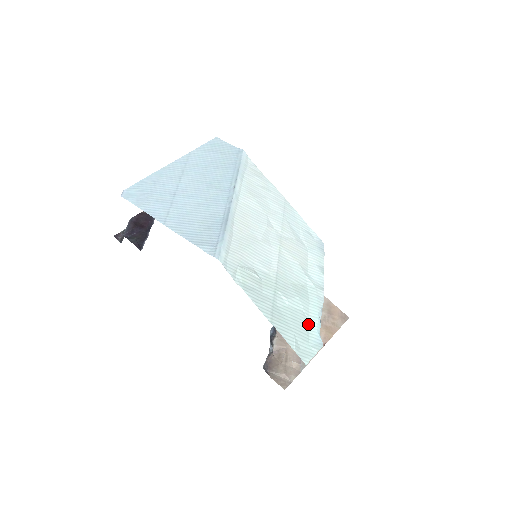
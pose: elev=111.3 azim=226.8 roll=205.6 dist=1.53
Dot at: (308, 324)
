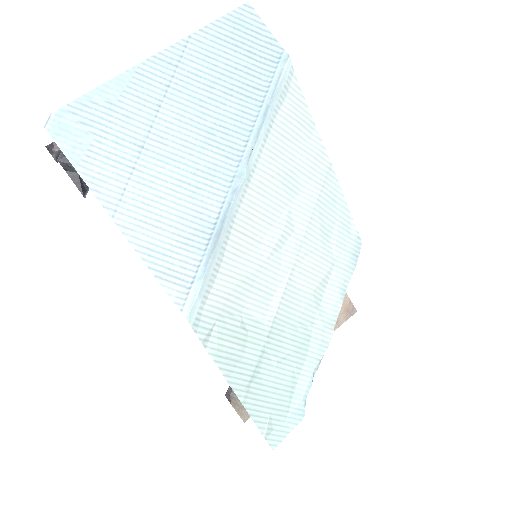
Dot at: (295, 388)
